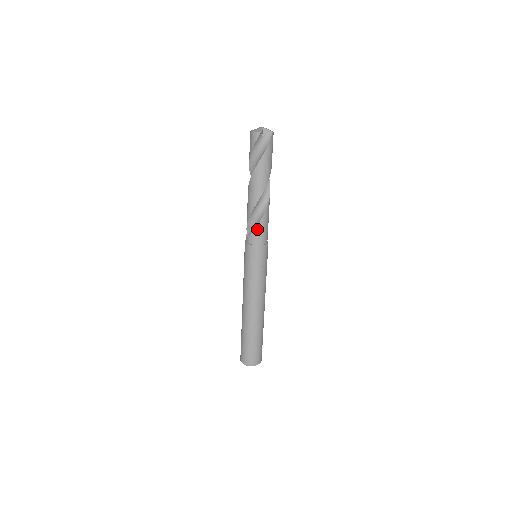
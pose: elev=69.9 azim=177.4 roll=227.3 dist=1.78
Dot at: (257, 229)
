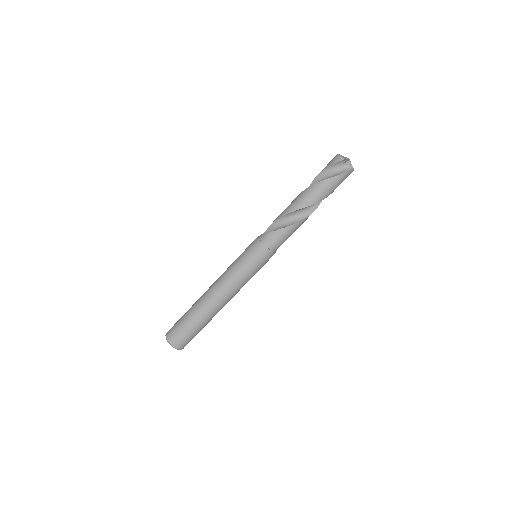
Dot at: (276, 232)
